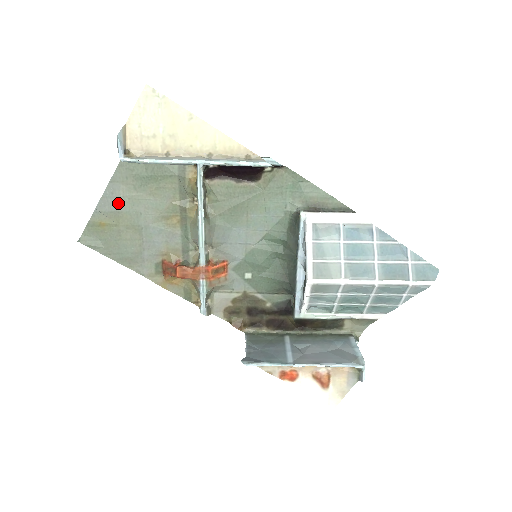
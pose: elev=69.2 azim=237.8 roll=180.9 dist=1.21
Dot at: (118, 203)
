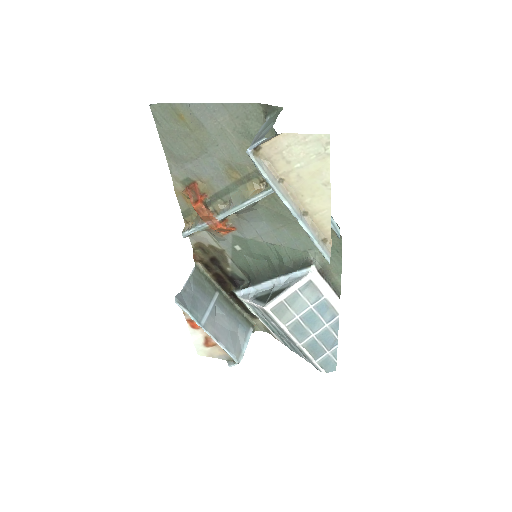
Dot at: (210, 121)
